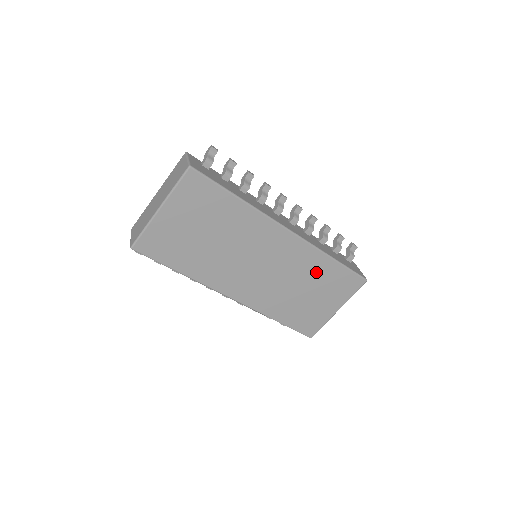
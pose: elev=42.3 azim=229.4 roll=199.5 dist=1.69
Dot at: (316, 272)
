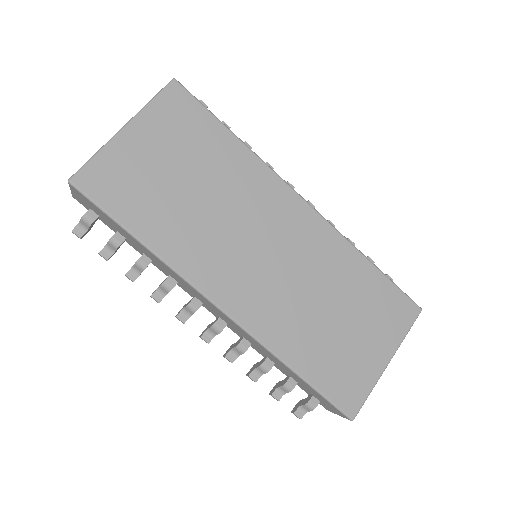
Dot at: (347, 279)
